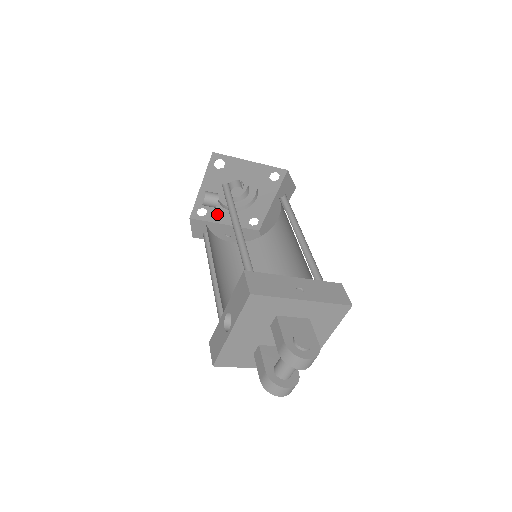
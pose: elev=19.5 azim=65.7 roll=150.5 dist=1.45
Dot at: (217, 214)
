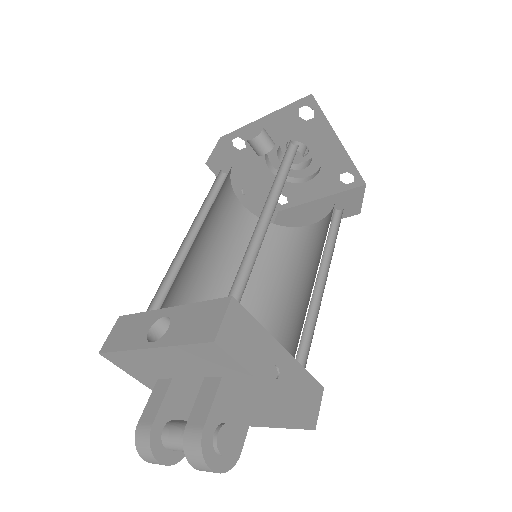
Dot at: (253, 159)
